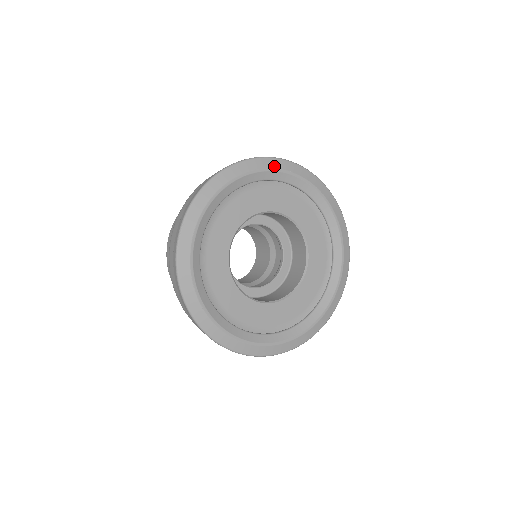
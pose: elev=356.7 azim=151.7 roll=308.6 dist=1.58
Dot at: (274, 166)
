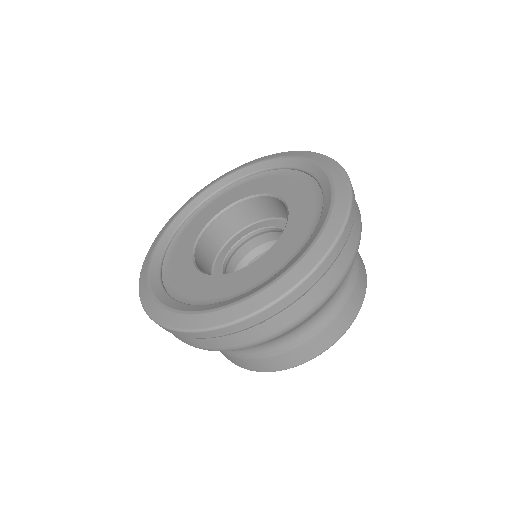
Dot at: (198, 194)
